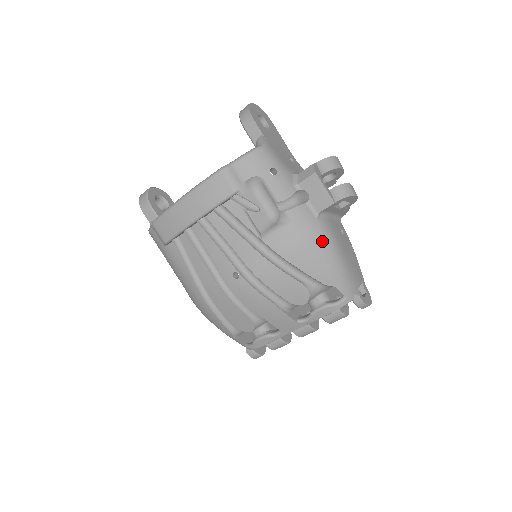
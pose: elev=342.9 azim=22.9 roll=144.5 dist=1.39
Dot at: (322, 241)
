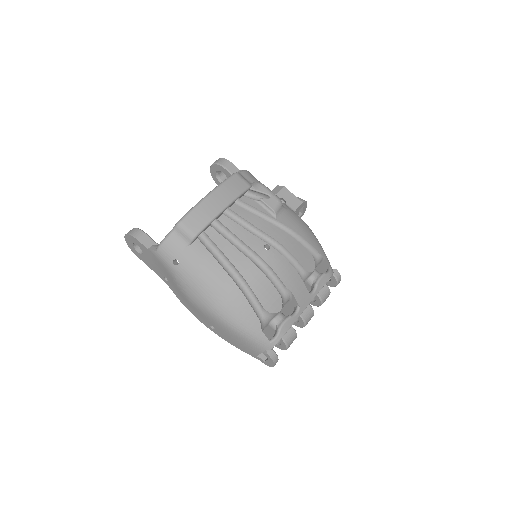
Dot at: (307, 225)
